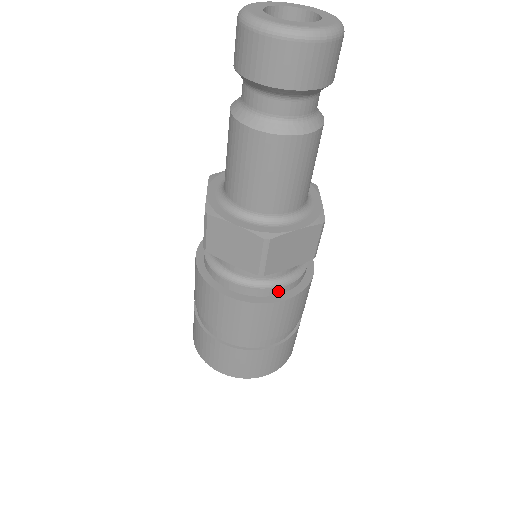
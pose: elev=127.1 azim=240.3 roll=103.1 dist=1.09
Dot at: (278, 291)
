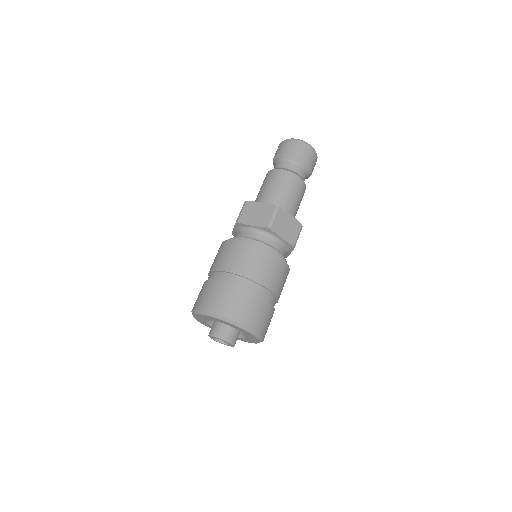
Dot at: (273, 251)
